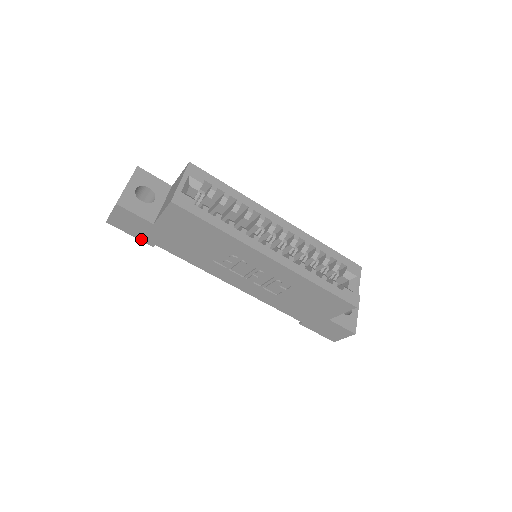
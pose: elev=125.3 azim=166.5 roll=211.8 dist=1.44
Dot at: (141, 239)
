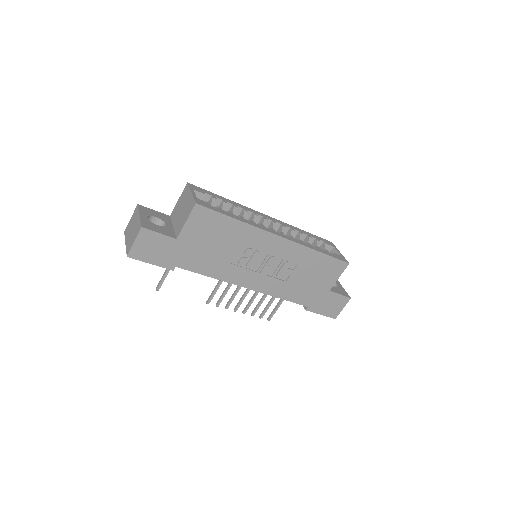
Dot at: (161, 265)
